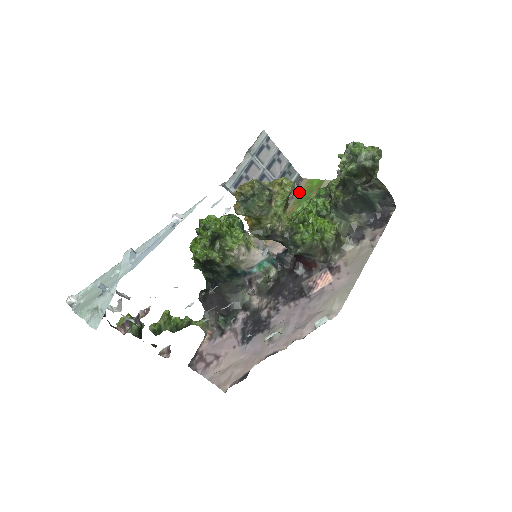
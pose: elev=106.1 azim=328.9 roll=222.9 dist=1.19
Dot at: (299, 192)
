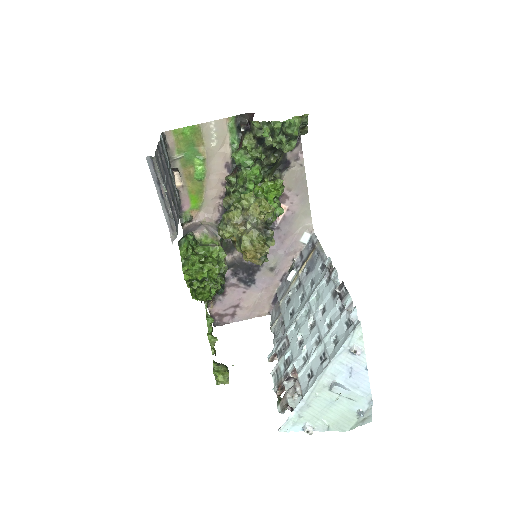
Dot at: (177, 151)
